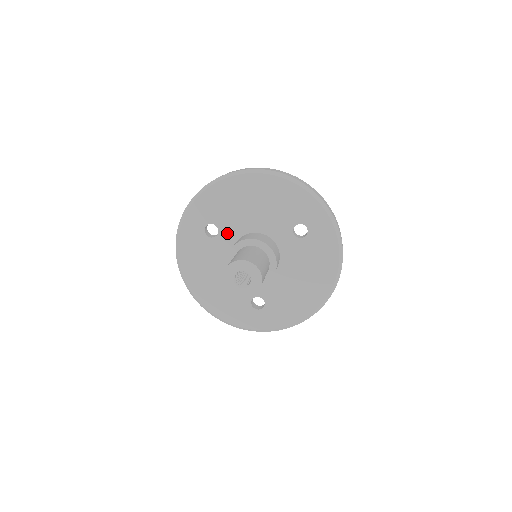
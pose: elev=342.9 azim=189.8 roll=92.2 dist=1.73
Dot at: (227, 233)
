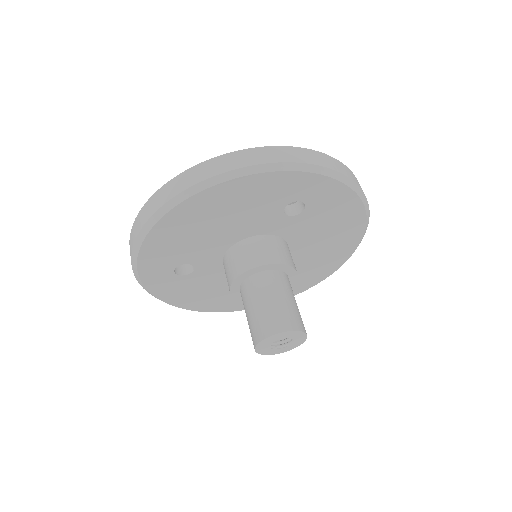
Dot at: (204, 261)
